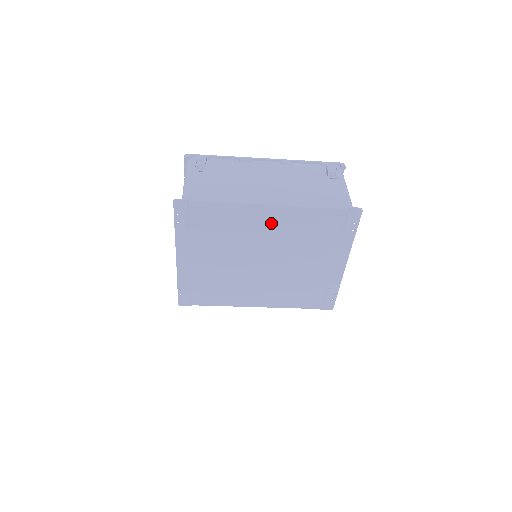
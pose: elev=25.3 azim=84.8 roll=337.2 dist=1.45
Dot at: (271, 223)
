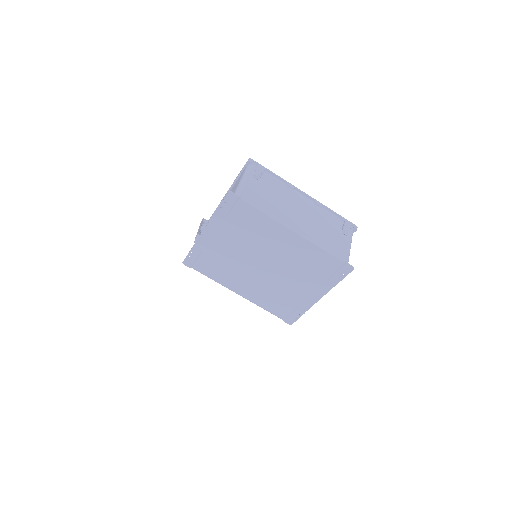
Dot at: (287, 243)
